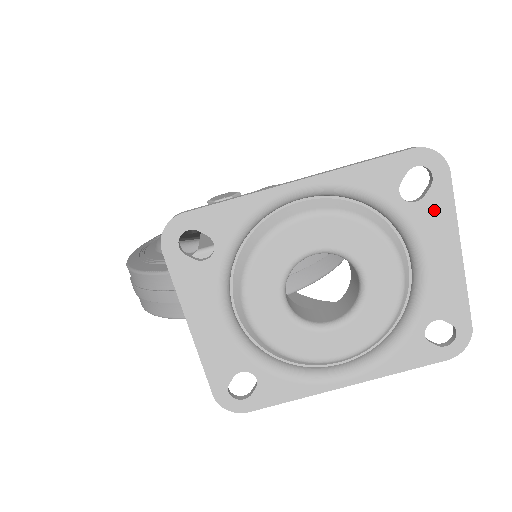
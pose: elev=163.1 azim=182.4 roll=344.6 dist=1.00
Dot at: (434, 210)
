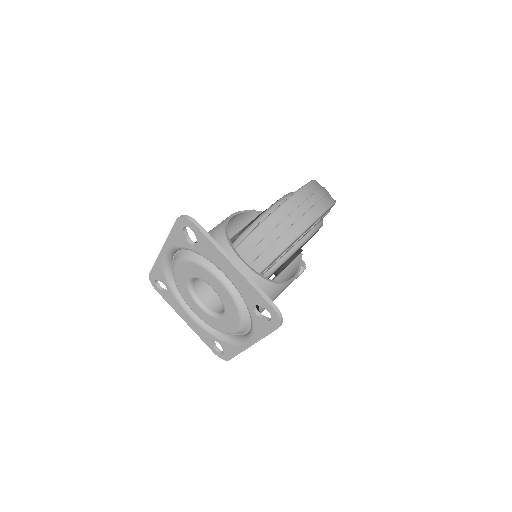
Dot at: (206, 246)
